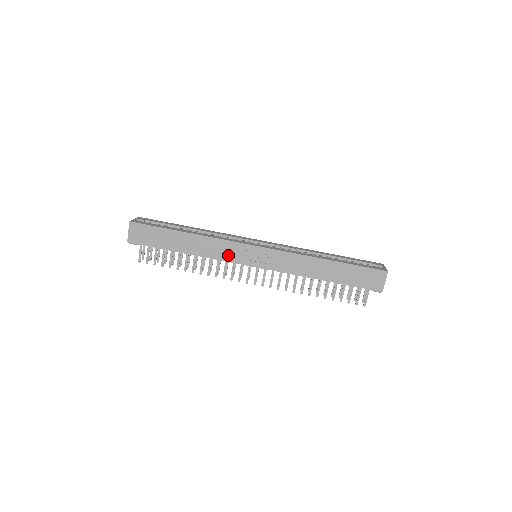
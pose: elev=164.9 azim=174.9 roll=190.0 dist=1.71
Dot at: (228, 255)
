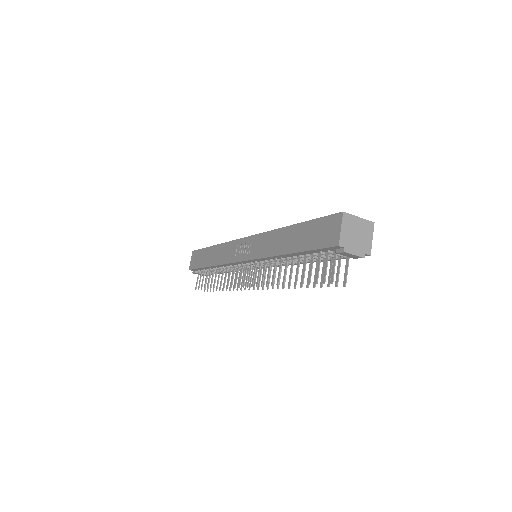
Dot at: (229, 256)
